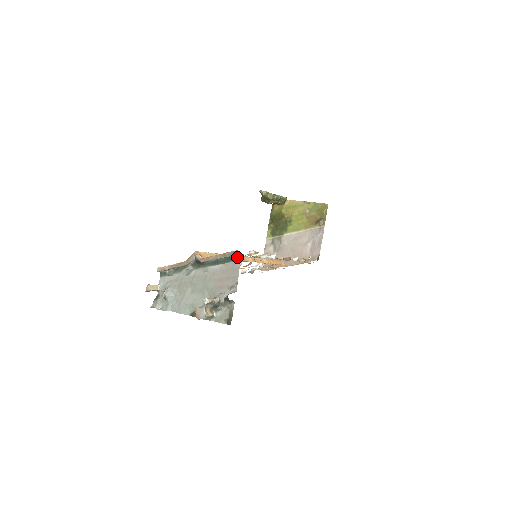
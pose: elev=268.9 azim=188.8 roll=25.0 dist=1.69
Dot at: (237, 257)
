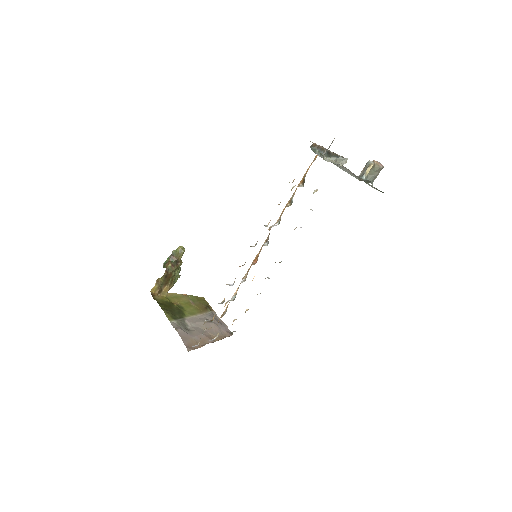
Dot at: occluded
